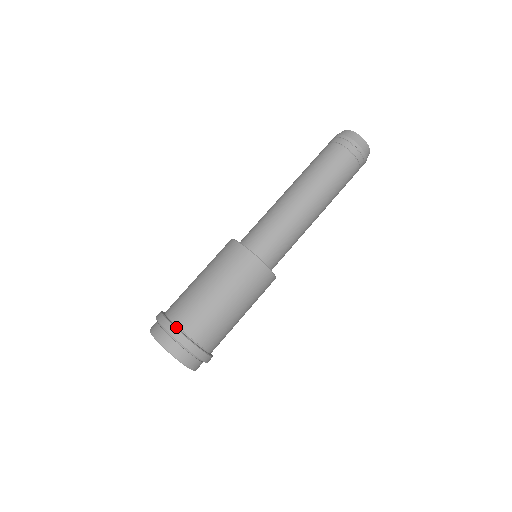
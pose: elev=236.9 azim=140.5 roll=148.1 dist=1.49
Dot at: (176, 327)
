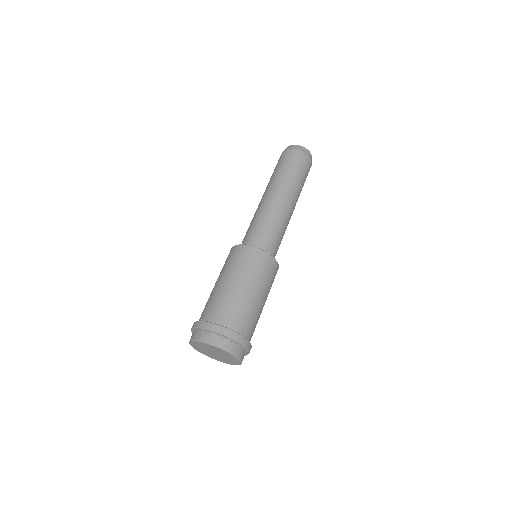
Dot at: (231, 329)
